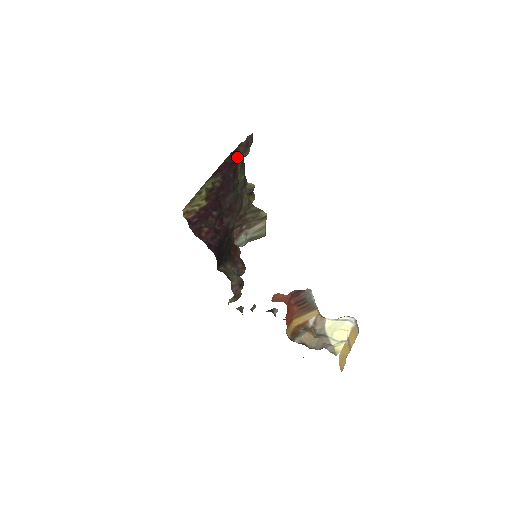
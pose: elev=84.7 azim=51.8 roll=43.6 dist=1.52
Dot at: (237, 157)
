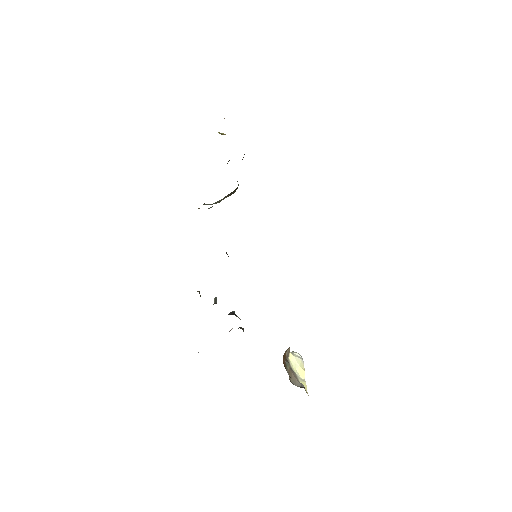
Dot at: occluded
